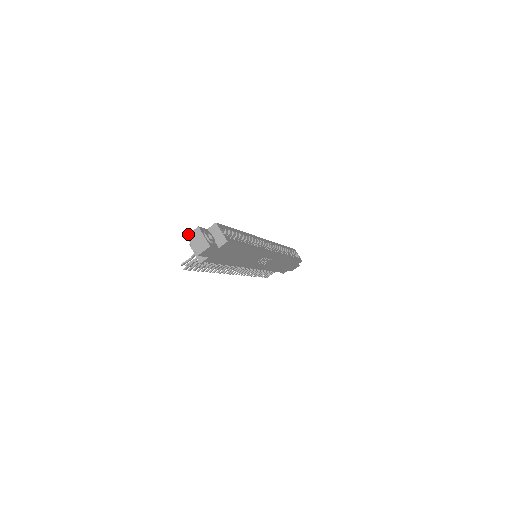
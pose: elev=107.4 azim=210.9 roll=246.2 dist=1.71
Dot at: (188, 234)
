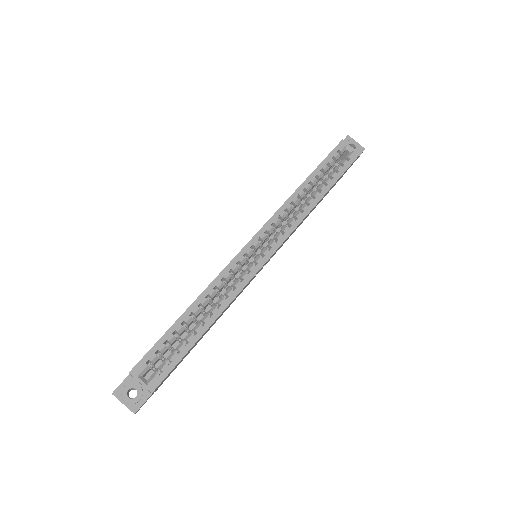
Dot at: occluded
